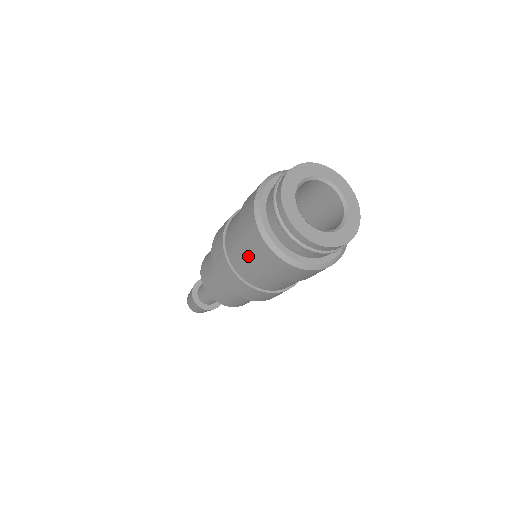
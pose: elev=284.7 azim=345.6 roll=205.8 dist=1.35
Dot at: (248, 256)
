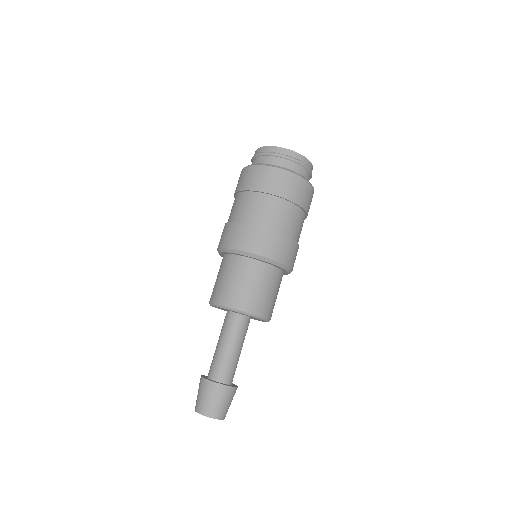
Dot at: (282, 203)
